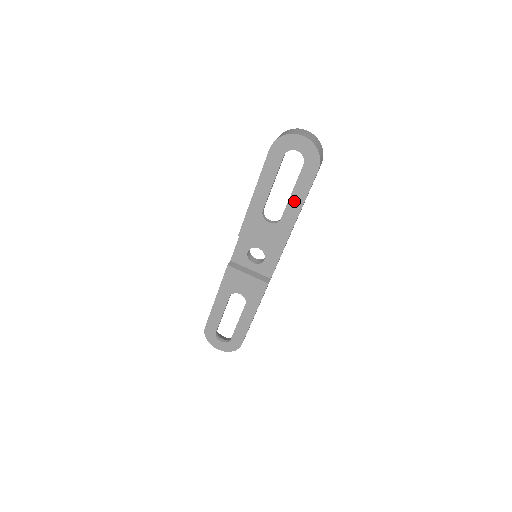
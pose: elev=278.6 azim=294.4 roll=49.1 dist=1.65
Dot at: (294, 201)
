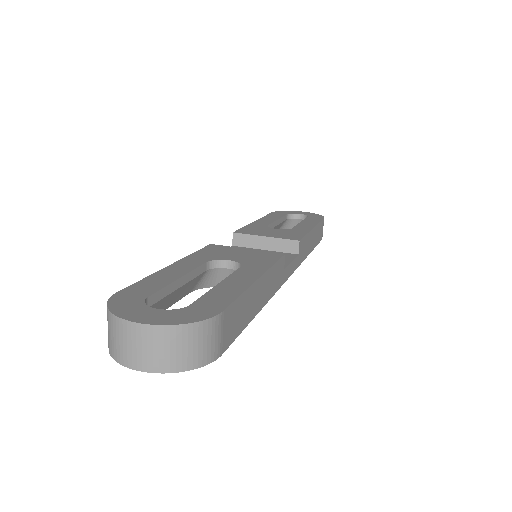
Dot at: (305, 224)
